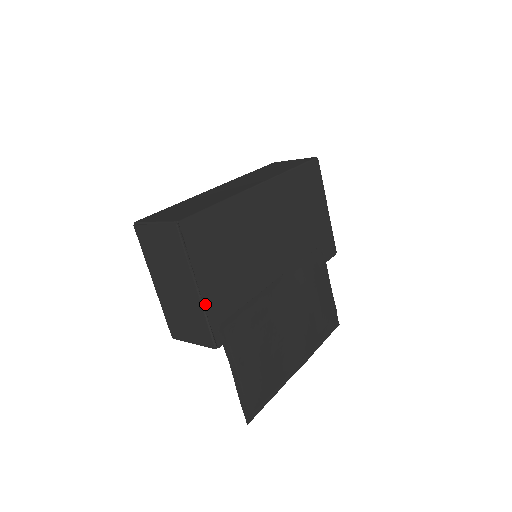
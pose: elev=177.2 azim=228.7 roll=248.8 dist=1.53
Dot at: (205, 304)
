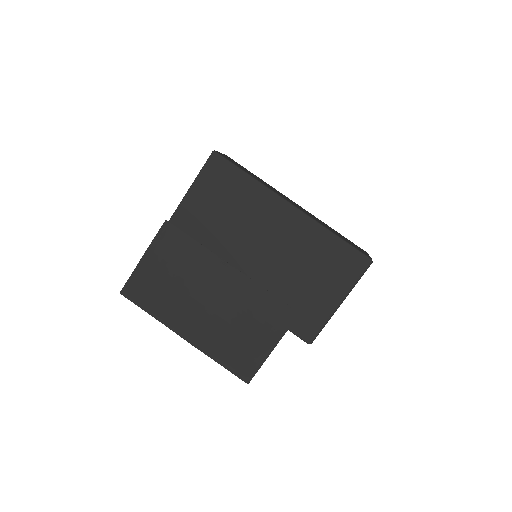
Dot at: (179, 206)
